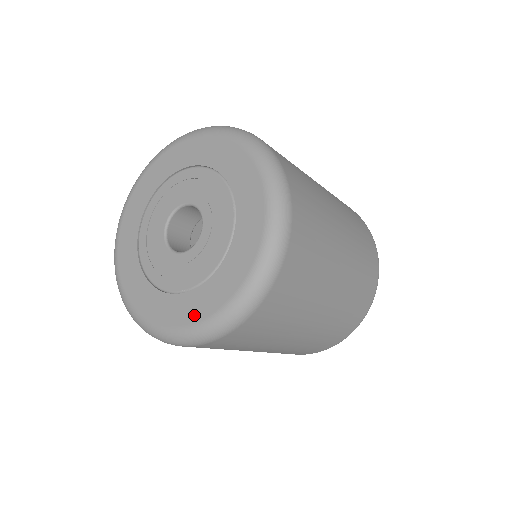
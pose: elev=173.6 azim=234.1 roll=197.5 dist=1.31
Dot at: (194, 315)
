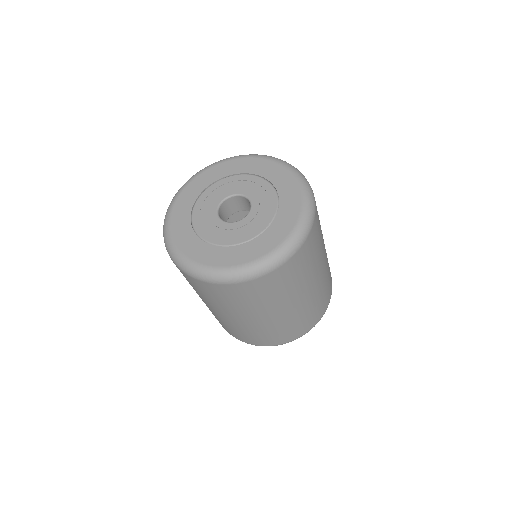
Dot at: (198, 257)
